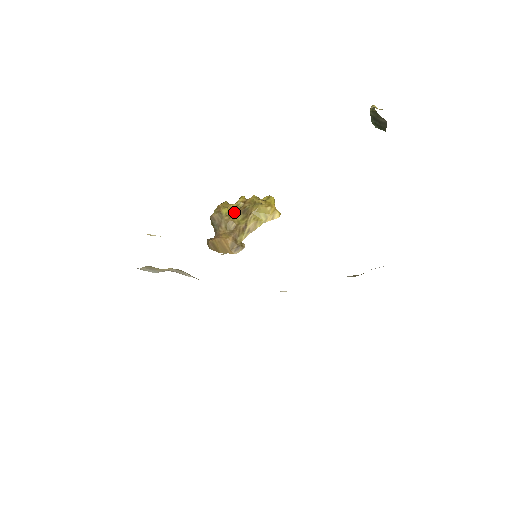
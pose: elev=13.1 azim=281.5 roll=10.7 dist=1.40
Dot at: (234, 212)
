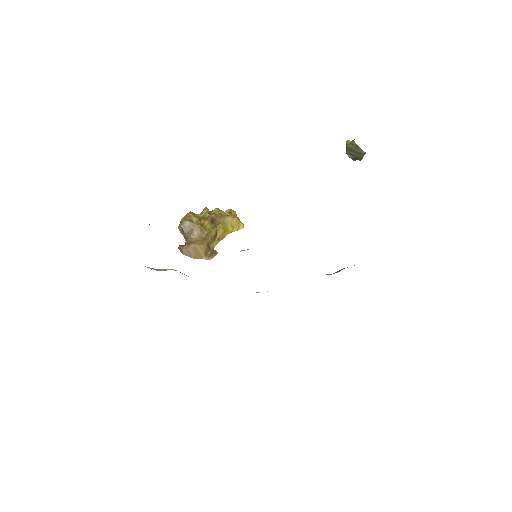
Dot at: (203, 221)
